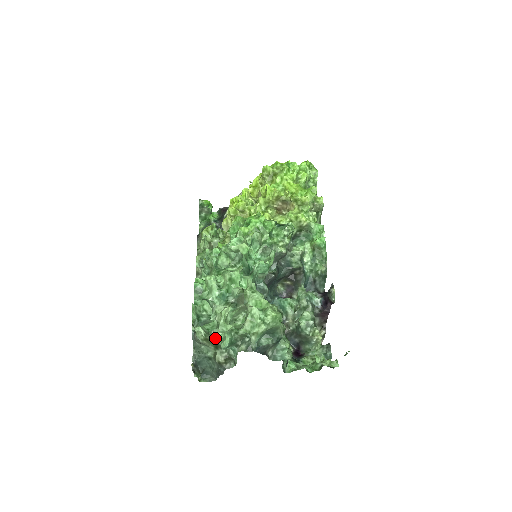
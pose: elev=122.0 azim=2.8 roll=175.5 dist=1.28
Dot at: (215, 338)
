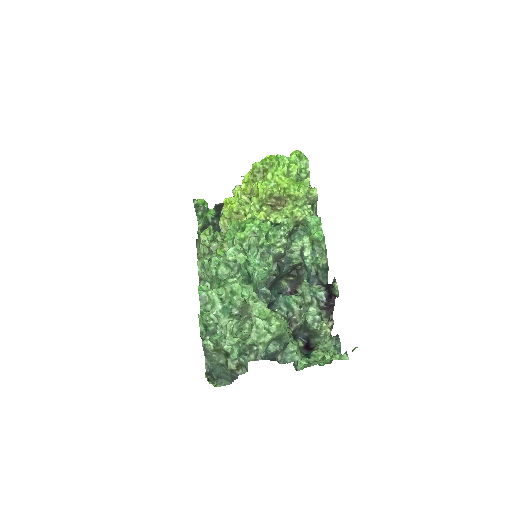
Dot at: (224, 348)
